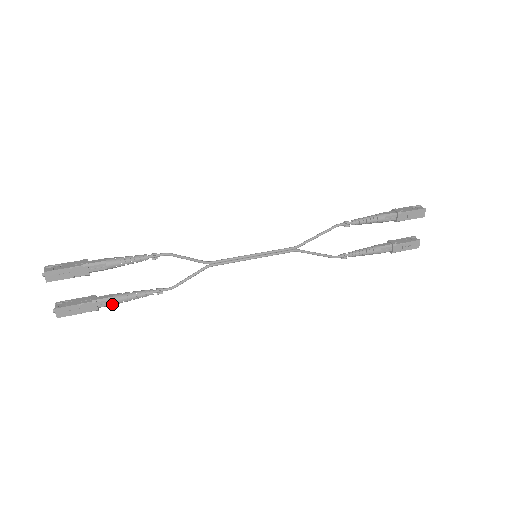
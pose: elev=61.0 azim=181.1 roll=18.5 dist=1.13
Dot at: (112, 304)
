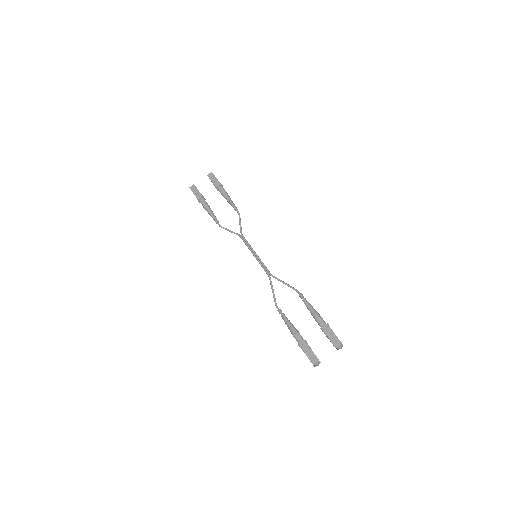
Dot at: (203, 204)
